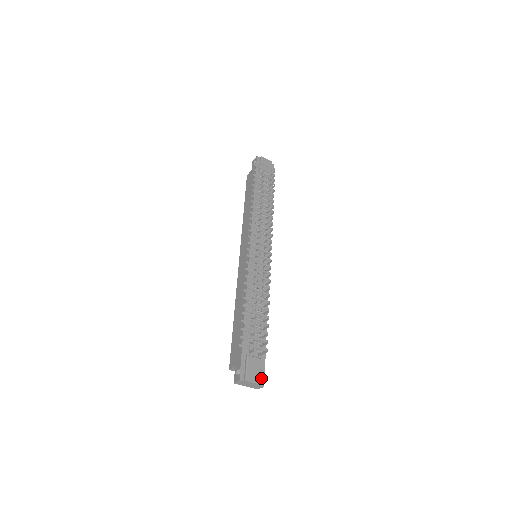
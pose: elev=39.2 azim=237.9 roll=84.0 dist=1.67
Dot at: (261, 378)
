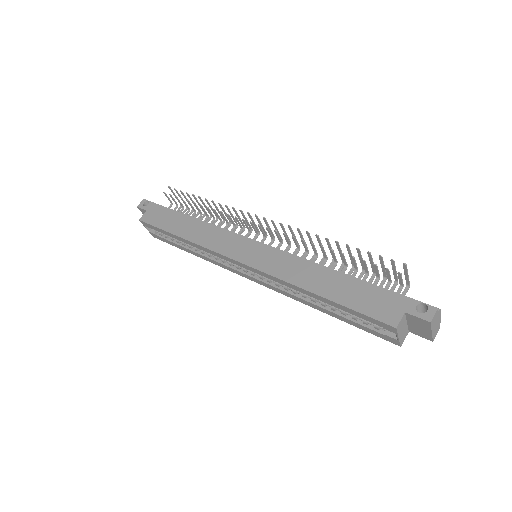
Dot at: occluded
